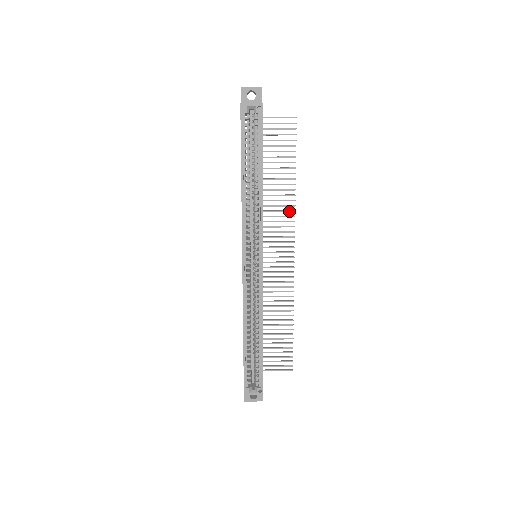
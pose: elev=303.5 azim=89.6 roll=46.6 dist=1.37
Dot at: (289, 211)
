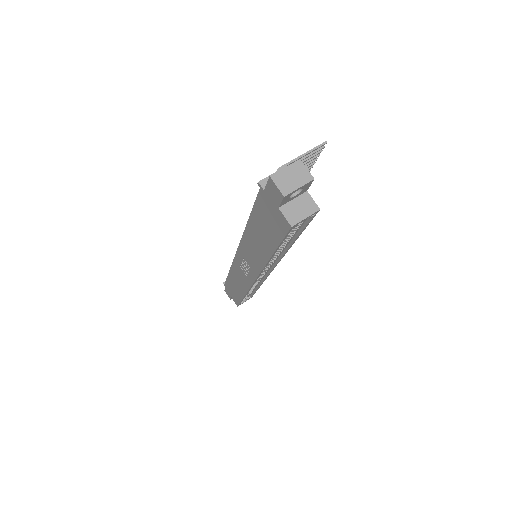
Dot at: occluded
